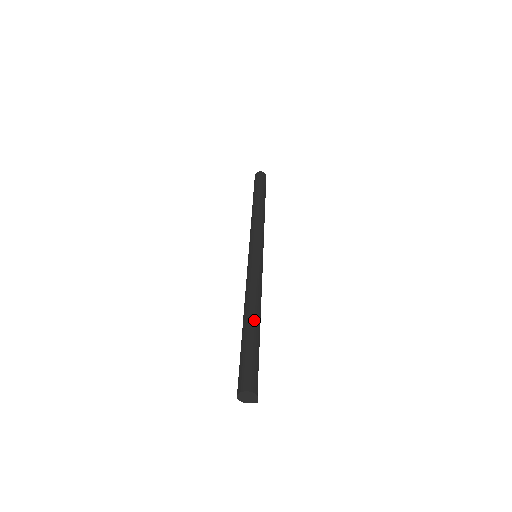
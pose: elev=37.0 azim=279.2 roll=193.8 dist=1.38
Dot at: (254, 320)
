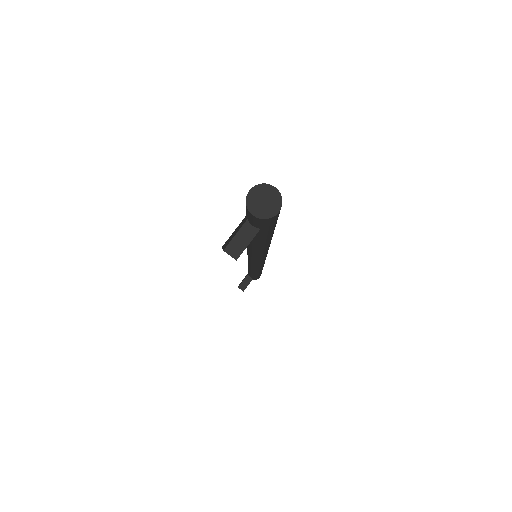
Dot at: occluded
